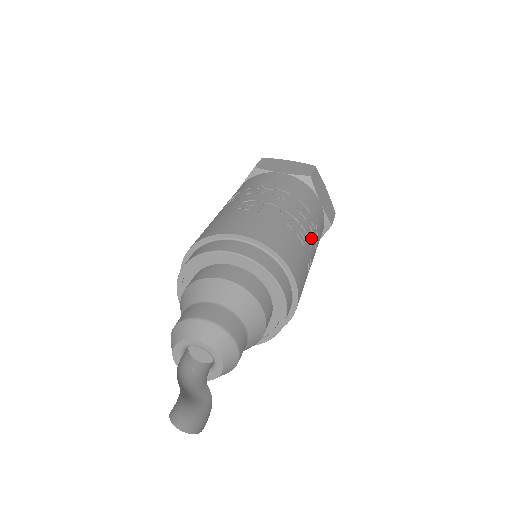
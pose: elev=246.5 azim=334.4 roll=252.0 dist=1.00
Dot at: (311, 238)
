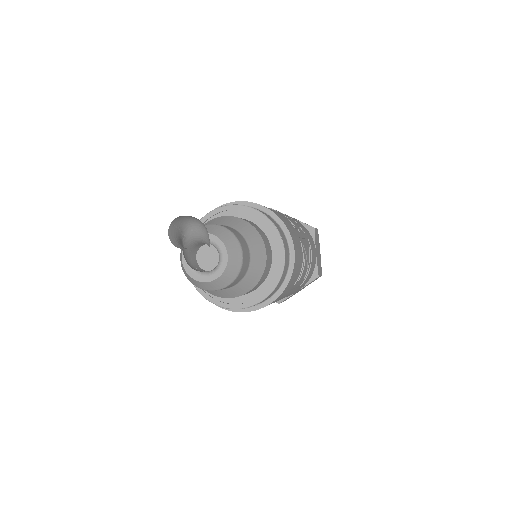
Dot at: occluded
